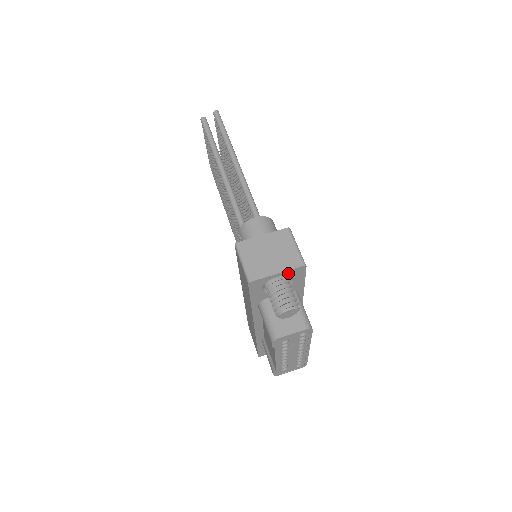
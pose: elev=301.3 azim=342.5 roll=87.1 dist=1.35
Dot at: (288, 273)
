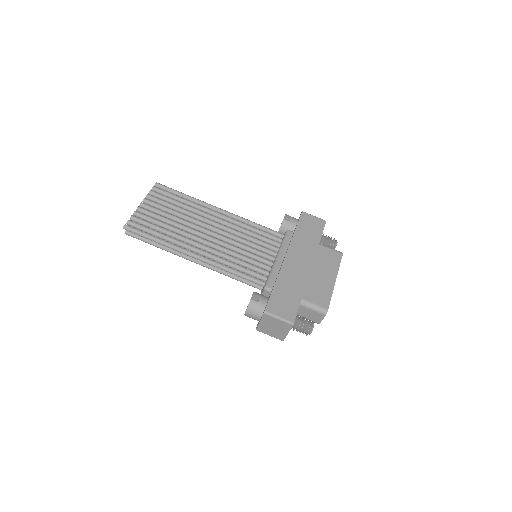
Dot at: occluded
